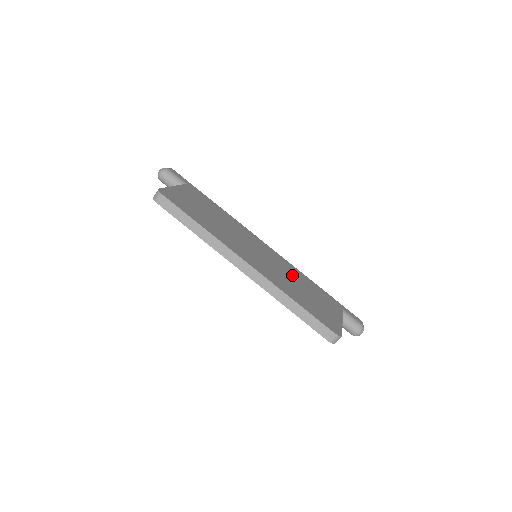
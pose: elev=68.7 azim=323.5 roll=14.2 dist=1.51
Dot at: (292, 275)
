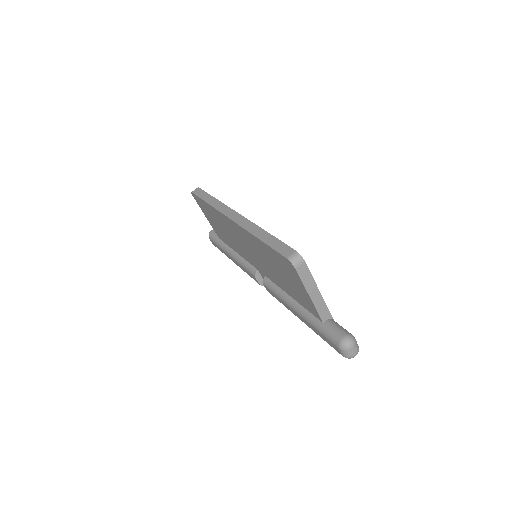
Dot at: occluded
